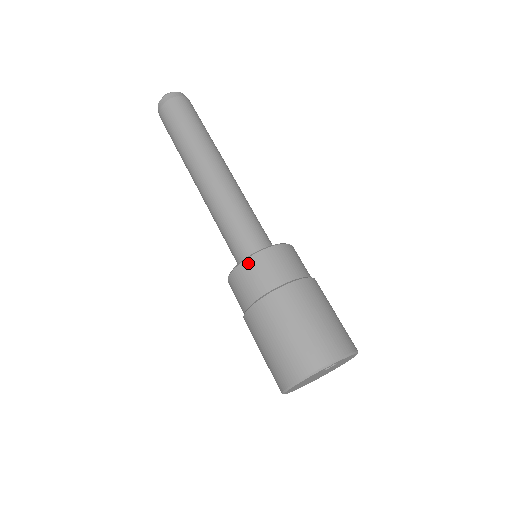
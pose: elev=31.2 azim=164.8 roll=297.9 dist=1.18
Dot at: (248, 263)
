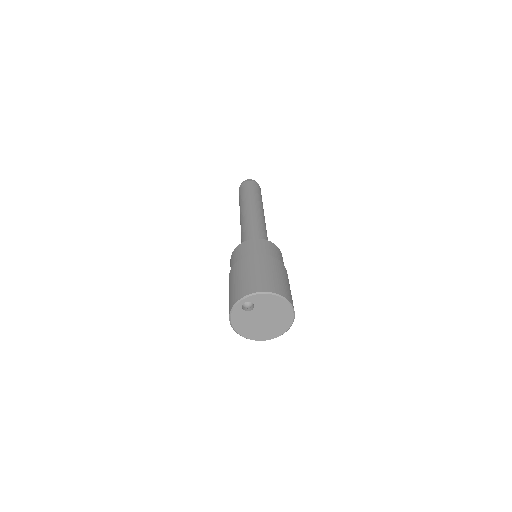
Dot at: (231, 259)
